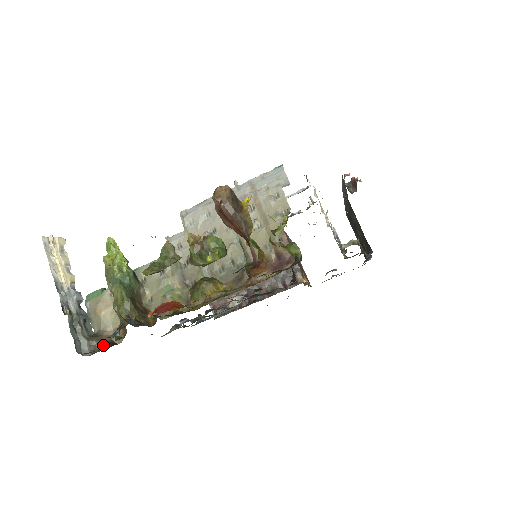
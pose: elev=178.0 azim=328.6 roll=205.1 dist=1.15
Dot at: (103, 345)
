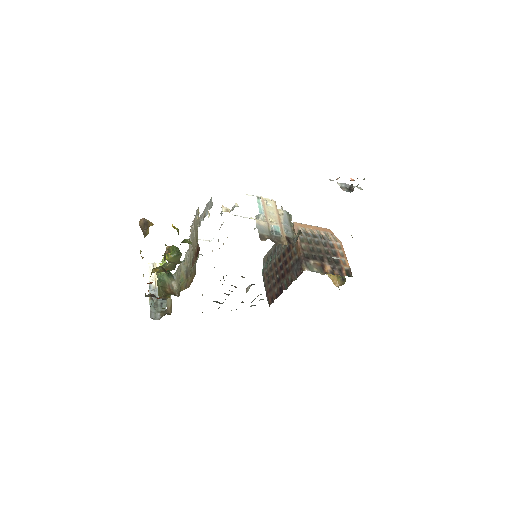
Dot at: (164, 315)
